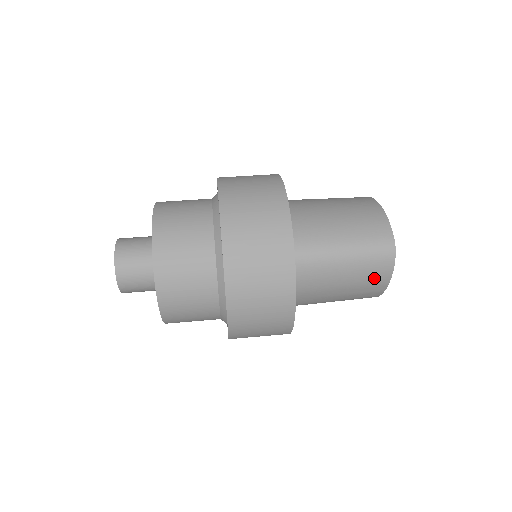
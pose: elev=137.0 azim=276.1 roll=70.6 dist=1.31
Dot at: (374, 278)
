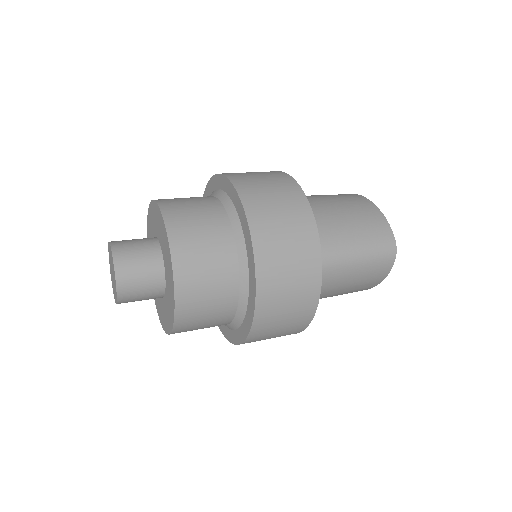
Dot at: (374, 277)
